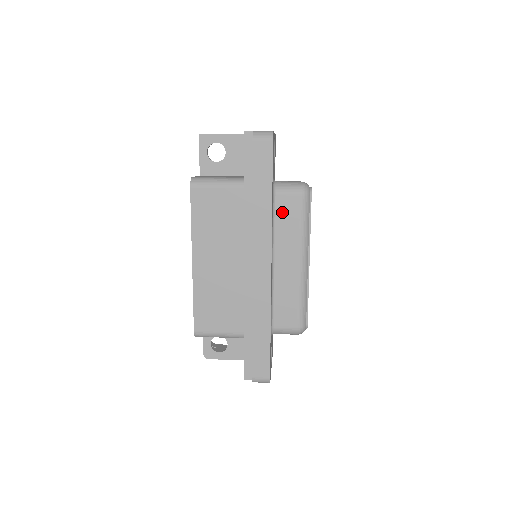
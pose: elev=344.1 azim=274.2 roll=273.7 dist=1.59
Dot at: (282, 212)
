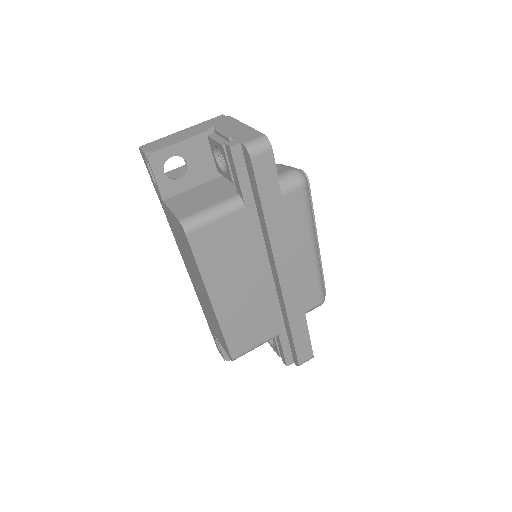
Dot at: (287, 212)
